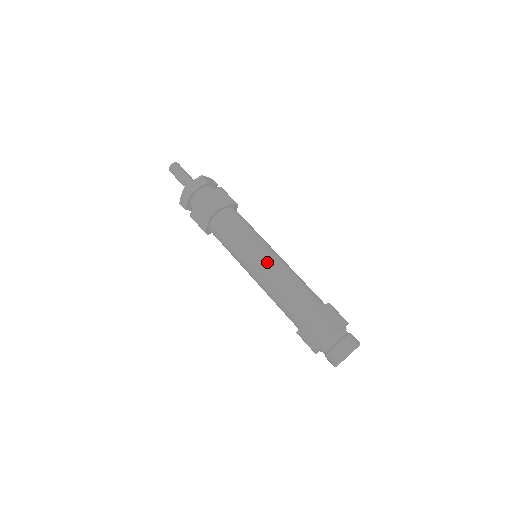
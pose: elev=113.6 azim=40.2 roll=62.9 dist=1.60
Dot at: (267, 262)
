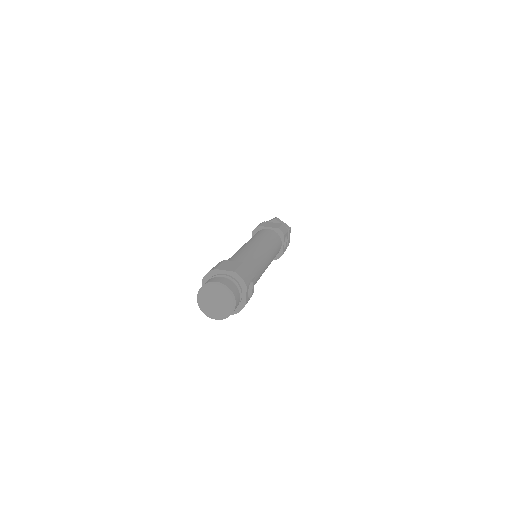
Dot at: (244, 245)
